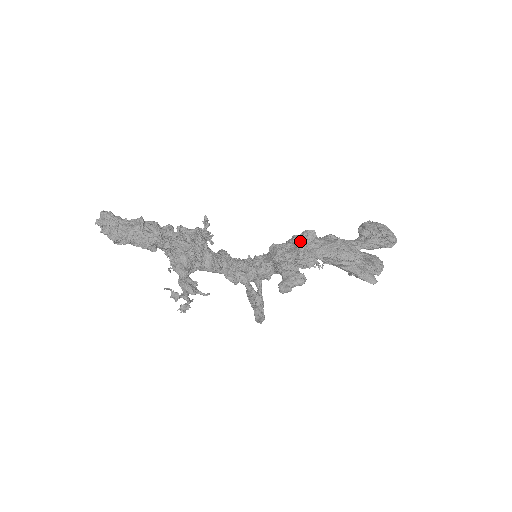
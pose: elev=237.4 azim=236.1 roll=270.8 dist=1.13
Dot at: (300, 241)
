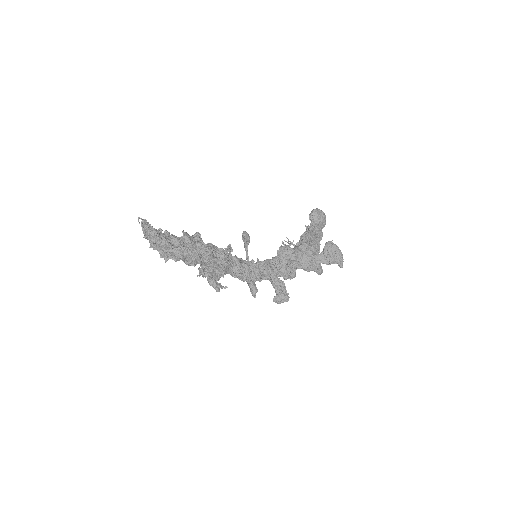
Dot at: (290, 268)
